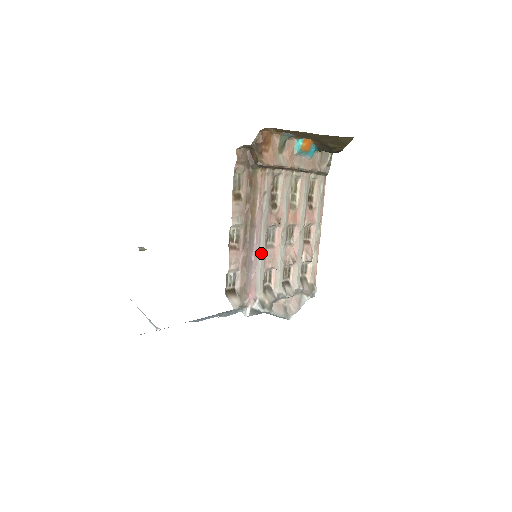
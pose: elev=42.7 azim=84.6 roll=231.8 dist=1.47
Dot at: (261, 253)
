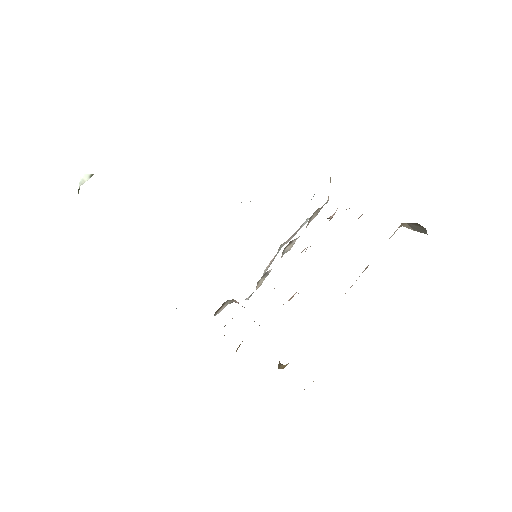
Dot at: occluded
